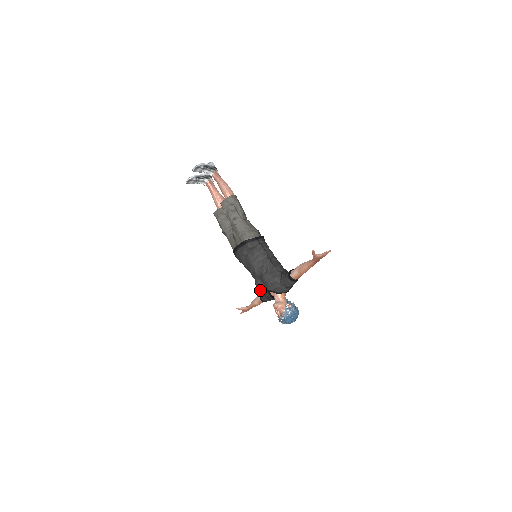
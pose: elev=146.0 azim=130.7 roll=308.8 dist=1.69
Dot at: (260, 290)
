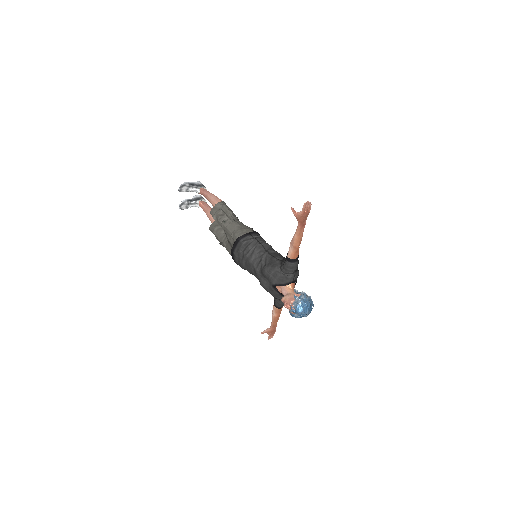
Dot at: (268, 291)
